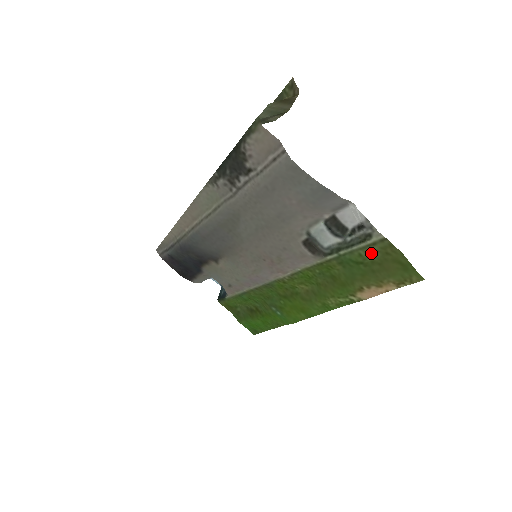
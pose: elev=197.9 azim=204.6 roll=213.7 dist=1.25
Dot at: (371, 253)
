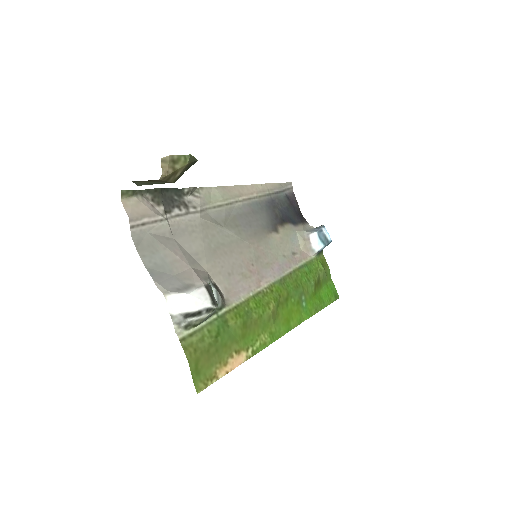
Dot at: (202, 338)
